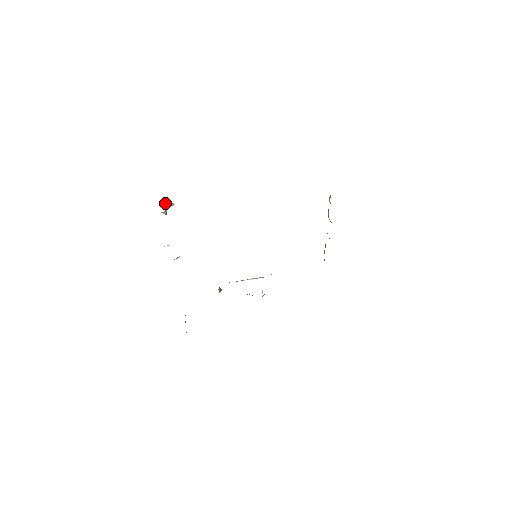
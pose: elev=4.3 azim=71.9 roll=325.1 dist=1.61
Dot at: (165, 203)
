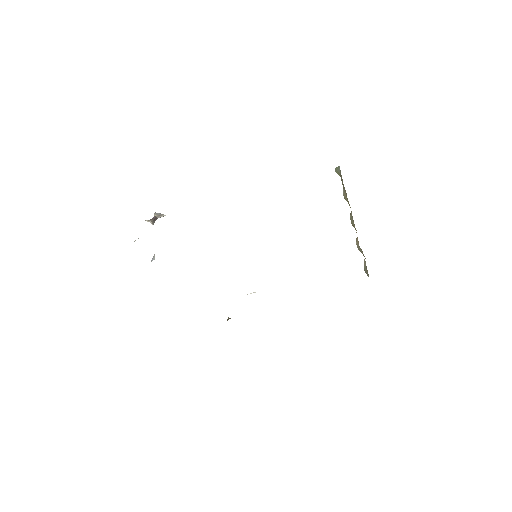
Dot at: (154, 214)
